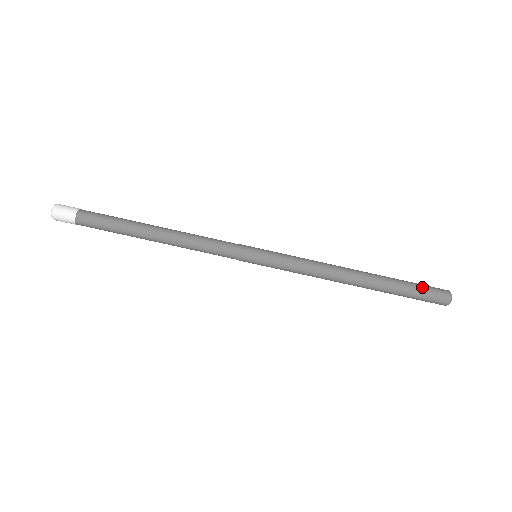
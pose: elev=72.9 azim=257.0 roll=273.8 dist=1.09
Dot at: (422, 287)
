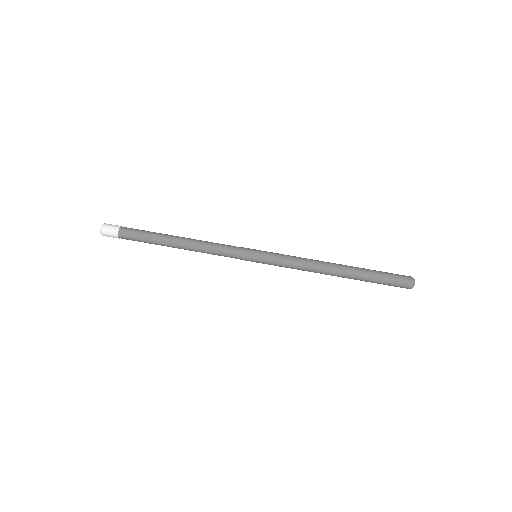
Dot at: (389, 275)
